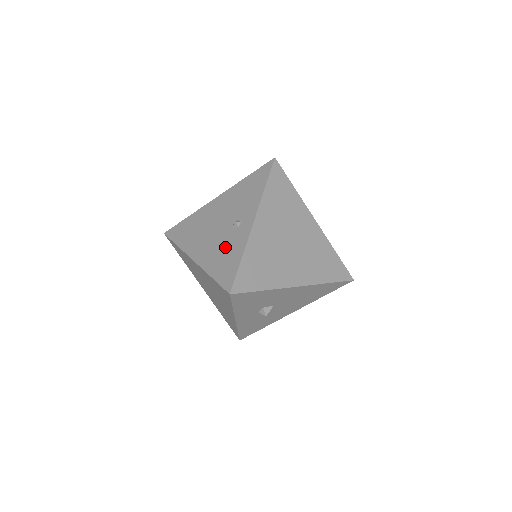
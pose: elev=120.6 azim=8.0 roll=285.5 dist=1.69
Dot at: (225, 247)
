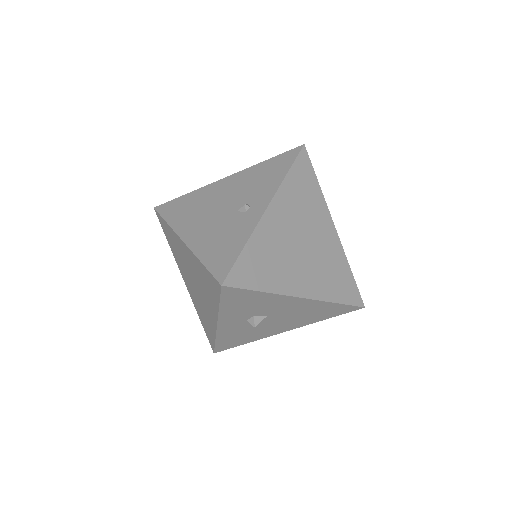
Dot at: (226, 231)
